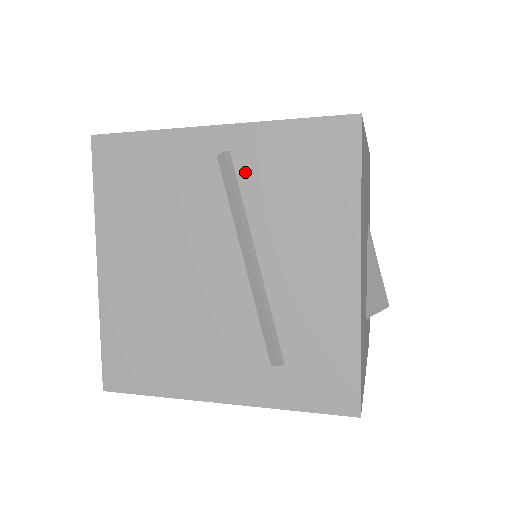
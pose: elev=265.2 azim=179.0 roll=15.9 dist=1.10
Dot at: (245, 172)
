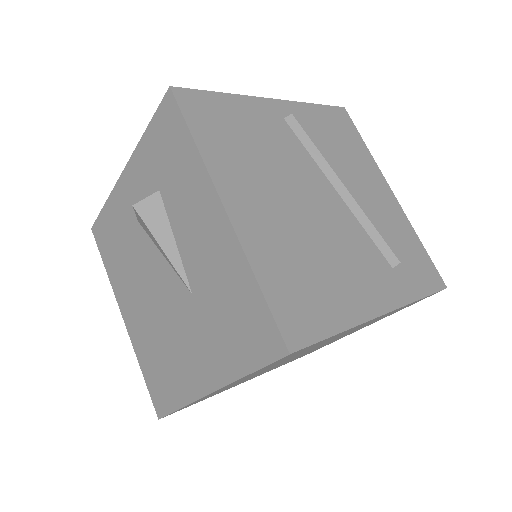
Dot at: (306, 131)
